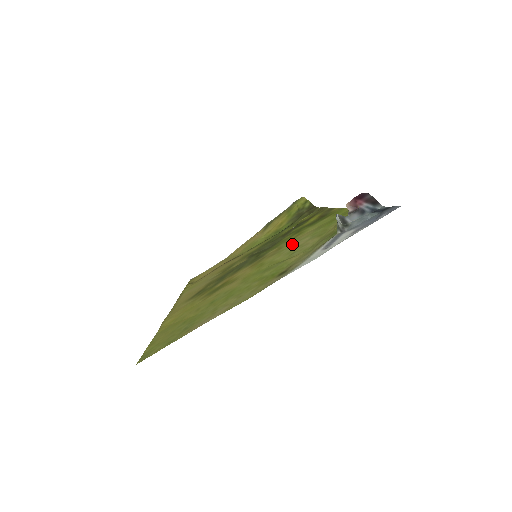
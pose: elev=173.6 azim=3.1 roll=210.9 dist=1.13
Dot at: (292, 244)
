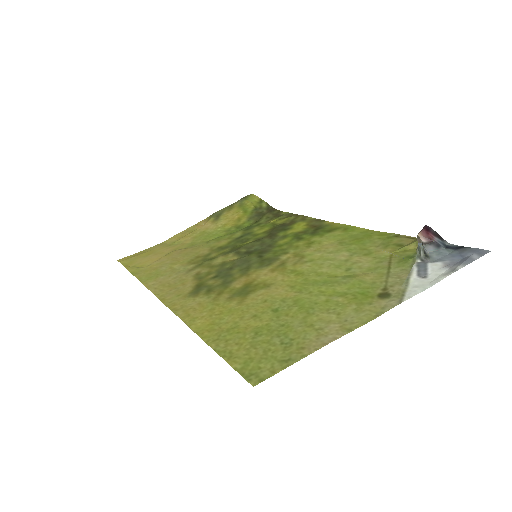
Dot at: (323, 255)
